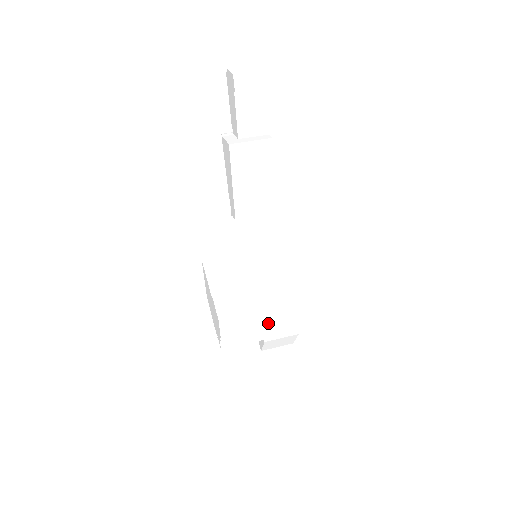
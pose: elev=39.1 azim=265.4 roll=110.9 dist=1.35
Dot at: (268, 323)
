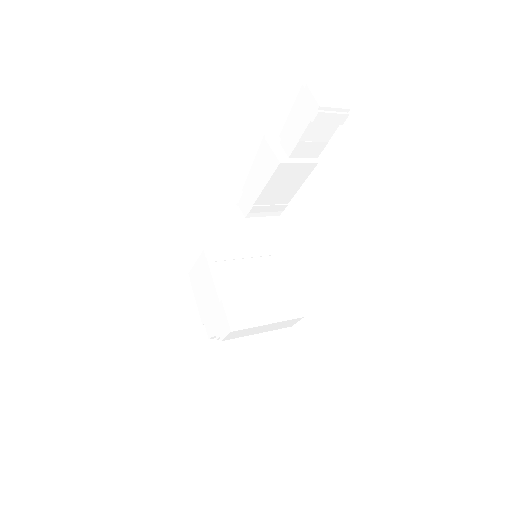
Dot at: (264, 330)
